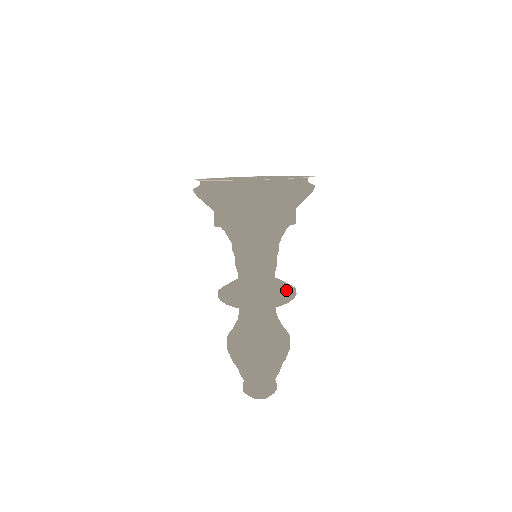
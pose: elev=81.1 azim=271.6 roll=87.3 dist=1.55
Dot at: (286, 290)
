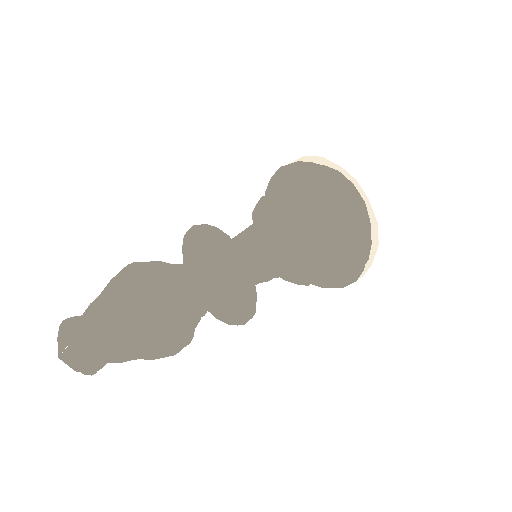
Dot at: occluded
